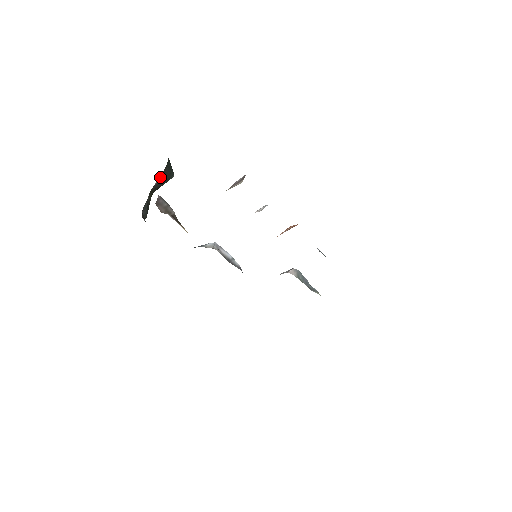
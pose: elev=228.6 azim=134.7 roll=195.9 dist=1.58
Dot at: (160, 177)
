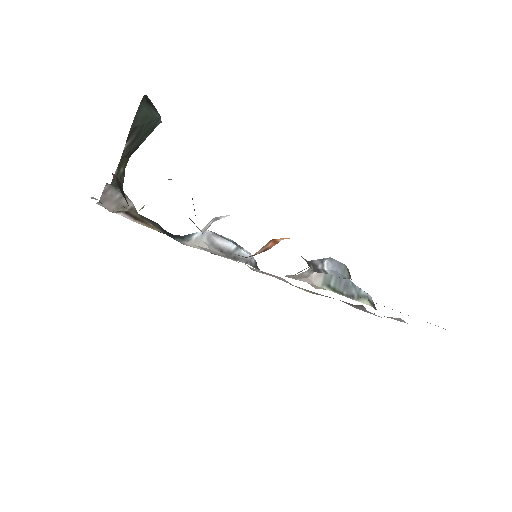
Dot at: (130, 136)
